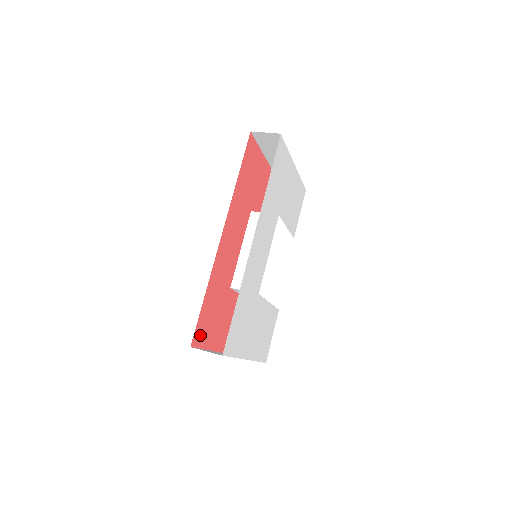
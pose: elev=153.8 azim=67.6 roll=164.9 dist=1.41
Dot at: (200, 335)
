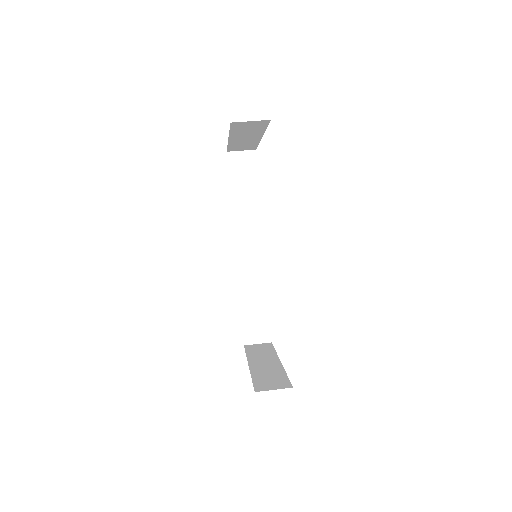
Dot at: occluded
